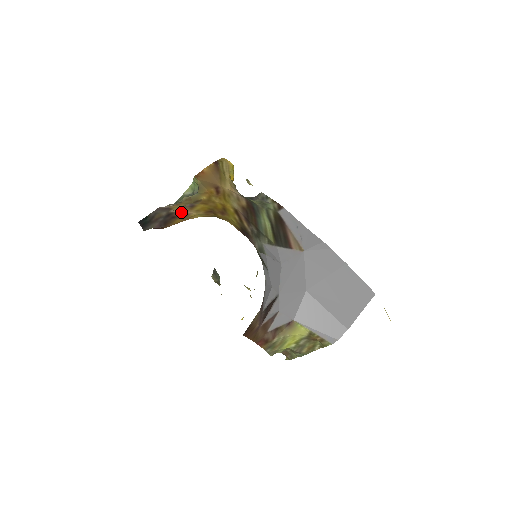
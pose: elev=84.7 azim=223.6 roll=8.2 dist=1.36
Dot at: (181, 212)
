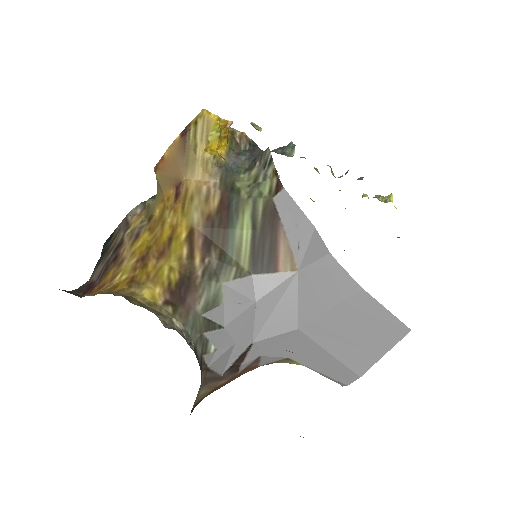
Dot at: (125, 247)
